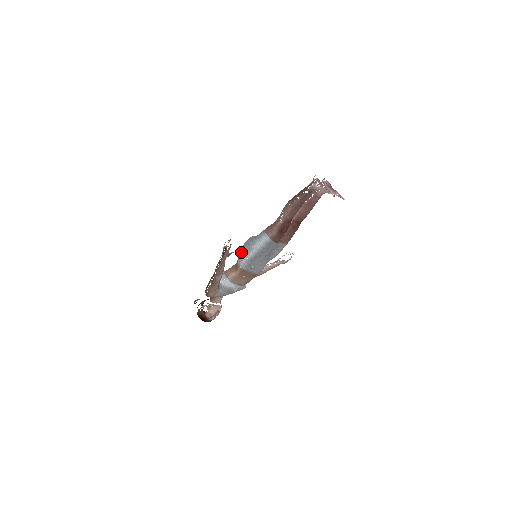
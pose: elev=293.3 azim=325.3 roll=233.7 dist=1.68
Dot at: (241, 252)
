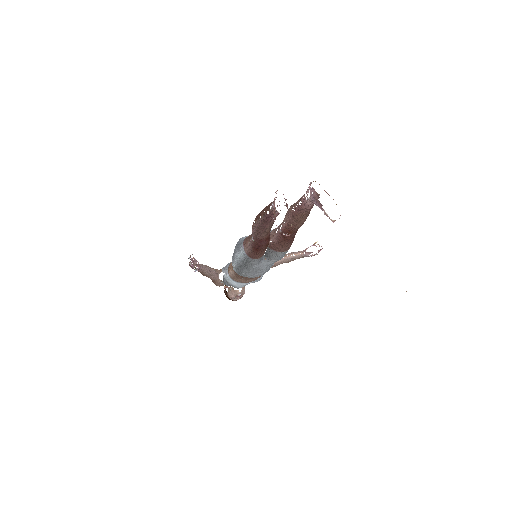
Dot at: (233, 253)
